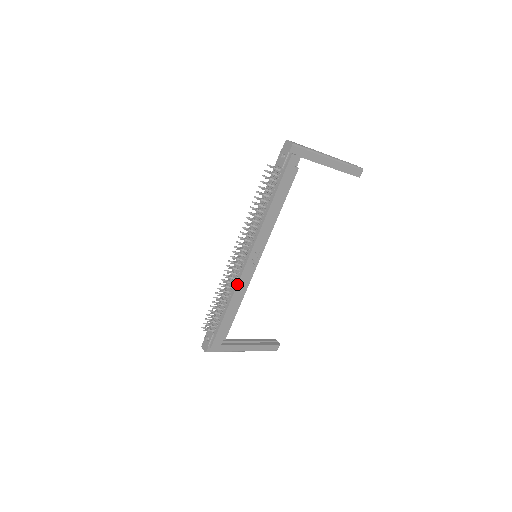
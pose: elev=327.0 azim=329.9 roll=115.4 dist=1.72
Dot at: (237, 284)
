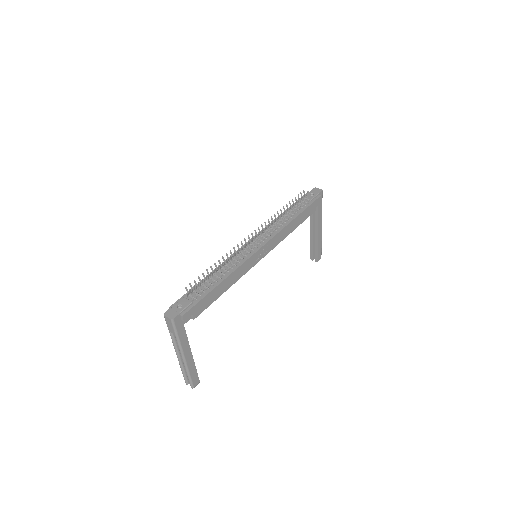
Dot at: (242, 264)
